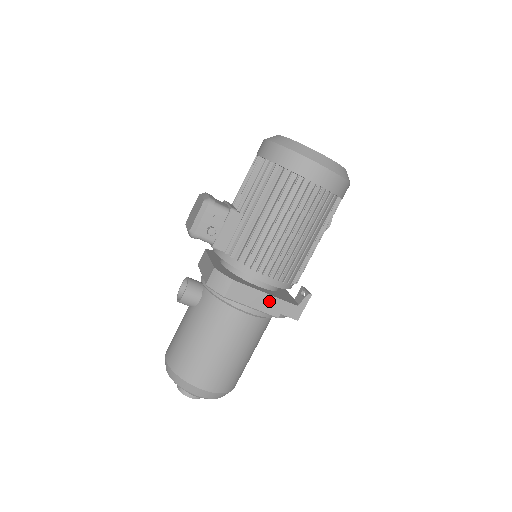
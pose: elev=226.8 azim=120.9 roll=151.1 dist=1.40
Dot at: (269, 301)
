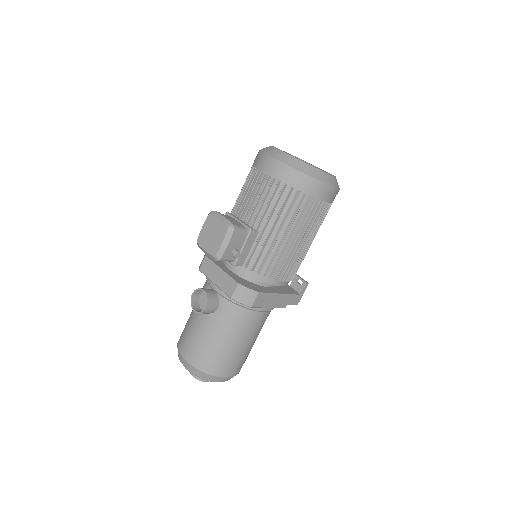
Dot at: (281, 298)
